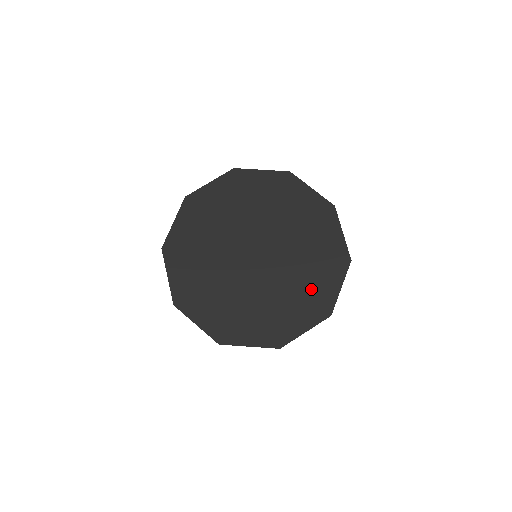
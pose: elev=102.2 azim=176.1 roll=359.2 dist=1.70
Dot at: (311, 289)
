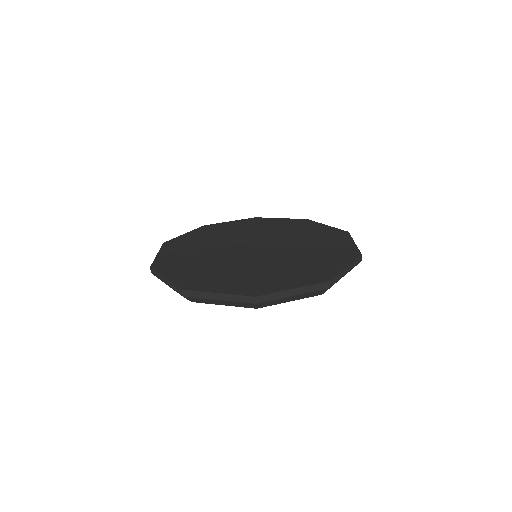
Dot at: (327, 249)
